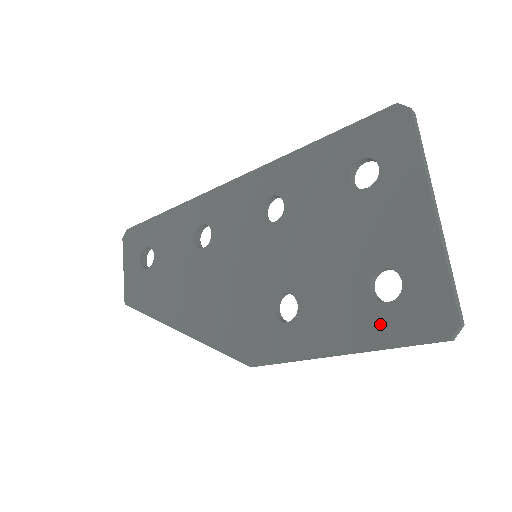
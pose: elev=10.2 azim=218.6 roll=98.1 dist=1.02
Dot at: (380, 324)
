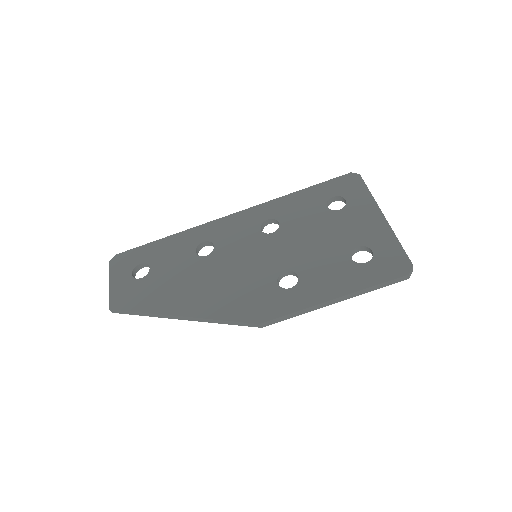
Dot at: (363, 275)
